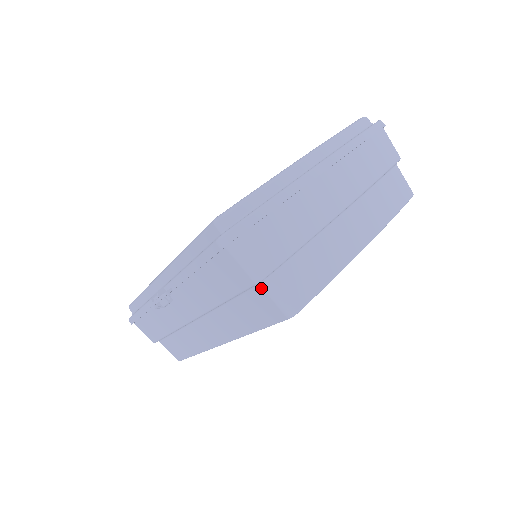
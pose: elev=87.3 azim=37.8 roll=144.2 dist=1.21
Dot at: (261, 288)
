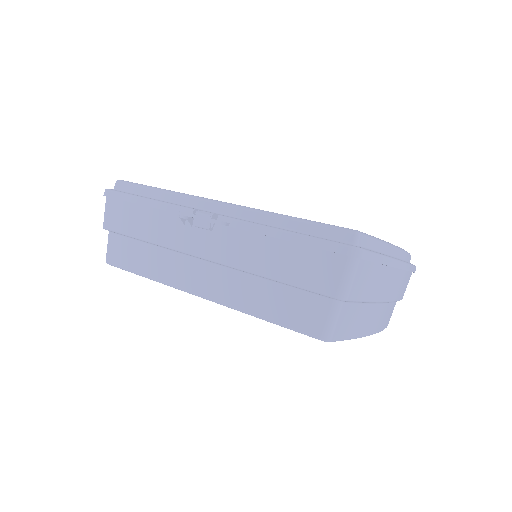
Dot at: (330, 303)
